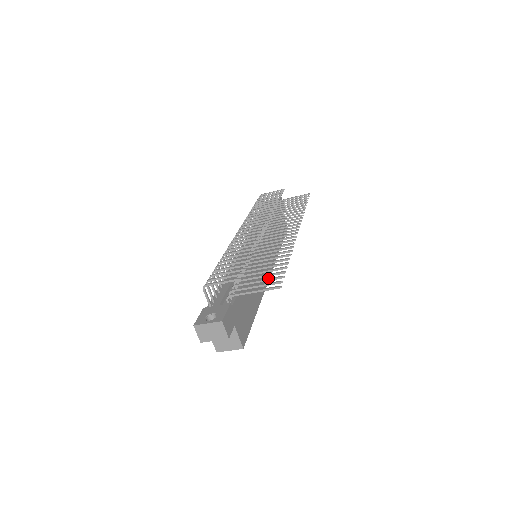
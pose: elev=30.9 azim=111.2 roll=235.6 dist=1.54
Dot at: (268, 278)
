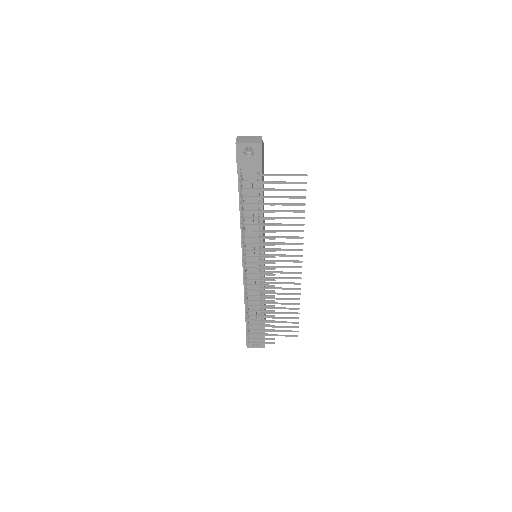
Dot at: (288, 327)
